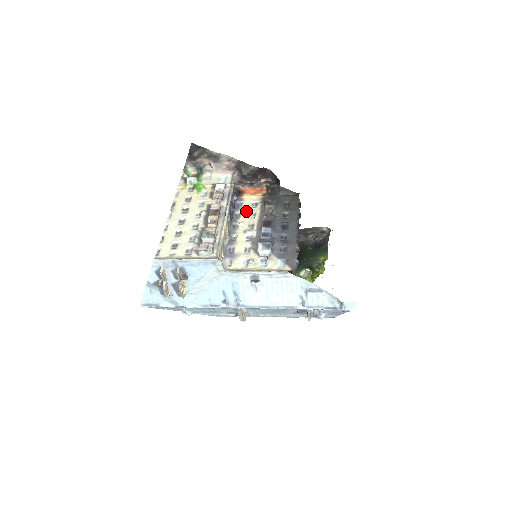
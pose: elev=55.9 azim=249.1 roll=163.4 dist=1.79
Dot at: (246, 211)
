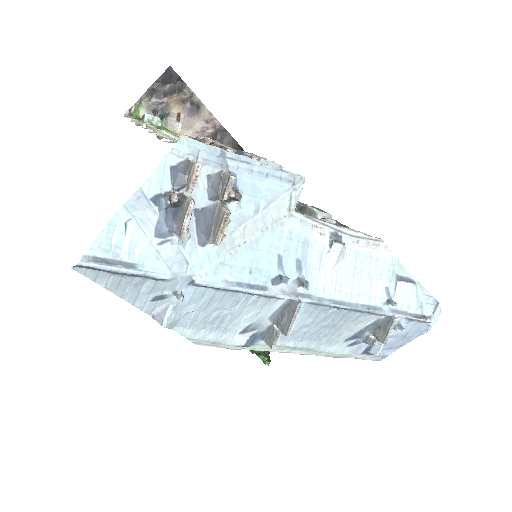
Dot at: occluded
